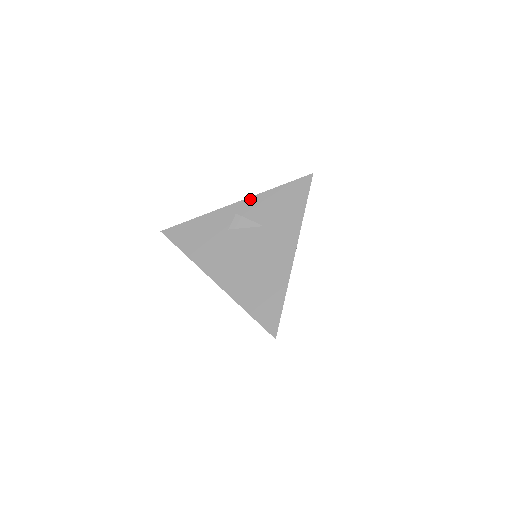
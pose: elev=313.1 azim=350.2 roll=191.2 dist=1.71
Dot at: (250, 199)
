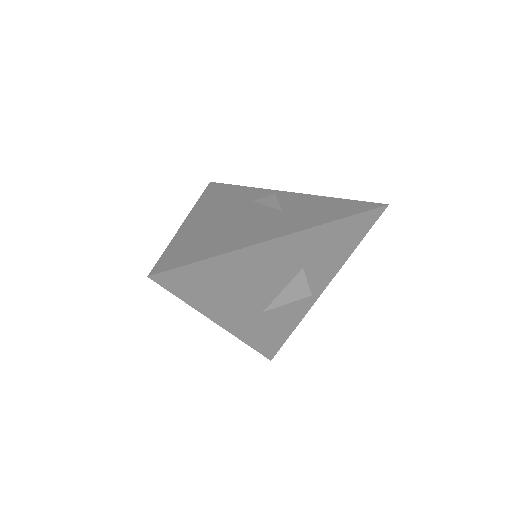
Dot at: (303, 194)
